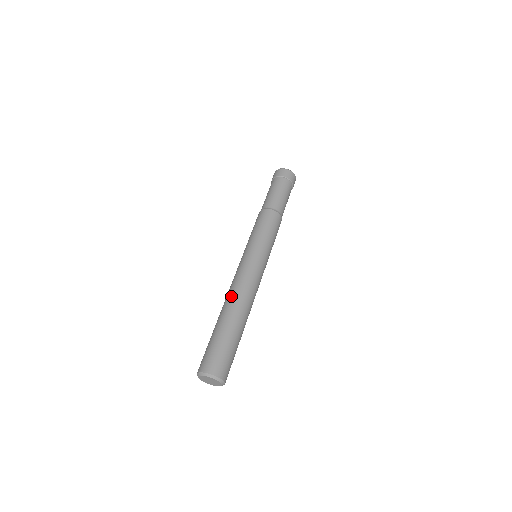
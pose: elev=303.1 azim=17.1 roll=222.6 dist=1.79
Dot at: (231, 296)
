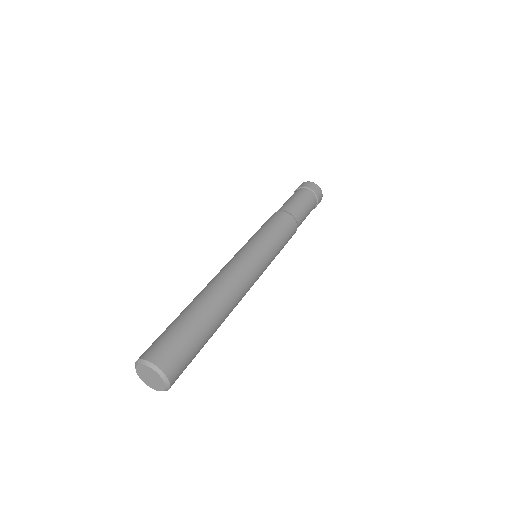
Dot at: (222, 286)
